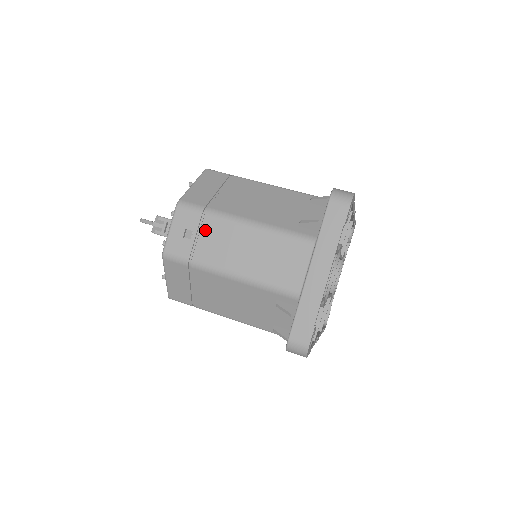
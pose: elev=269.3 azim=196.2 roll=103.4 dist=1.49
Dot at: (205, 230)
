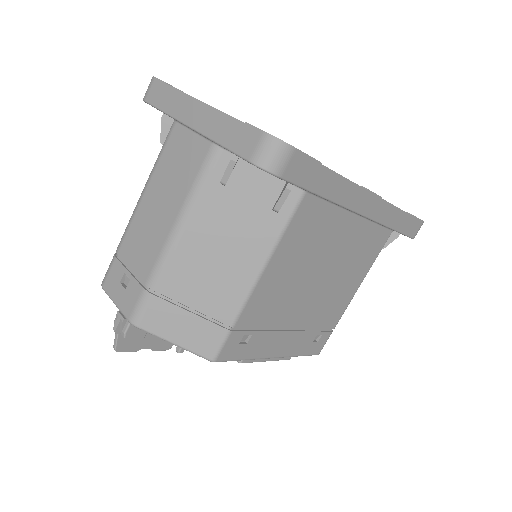
Dot at: (128, 258)
